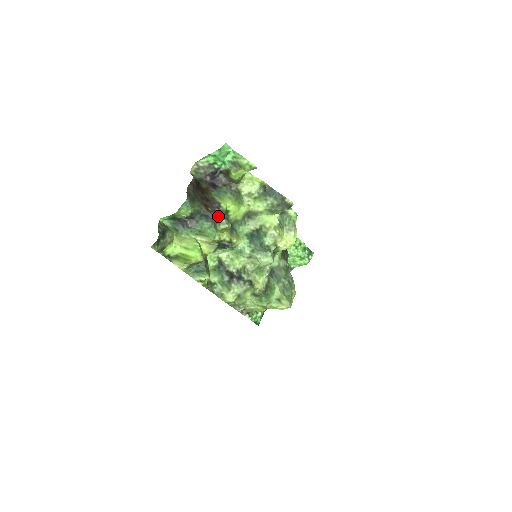
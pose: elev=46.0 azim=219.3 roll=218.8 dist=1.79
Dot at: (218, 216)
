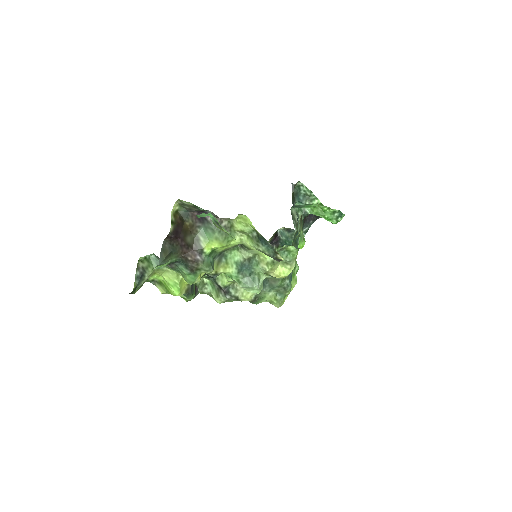
Dot at: (198, 266)
